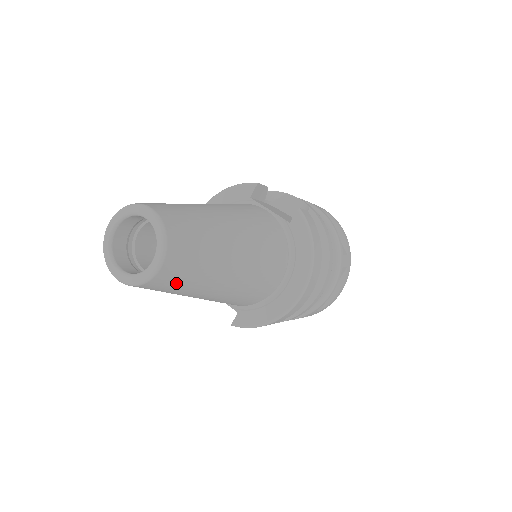
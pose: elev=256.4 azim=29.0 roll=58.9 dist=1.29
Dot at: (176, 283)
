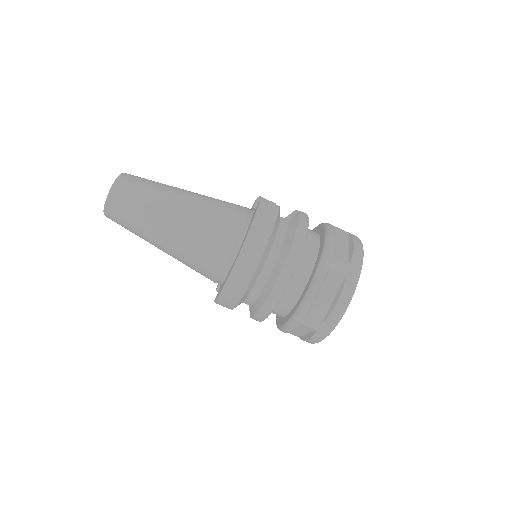
Dot at: (125, 215)
